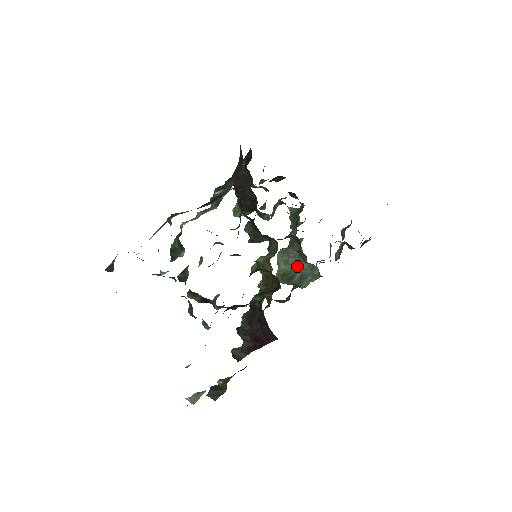
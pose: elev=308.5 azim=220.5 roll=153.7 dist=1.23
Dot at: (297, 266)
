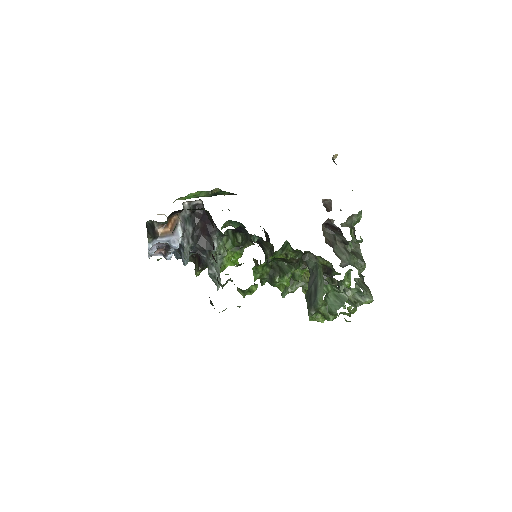
Dot at: (311, 283)
